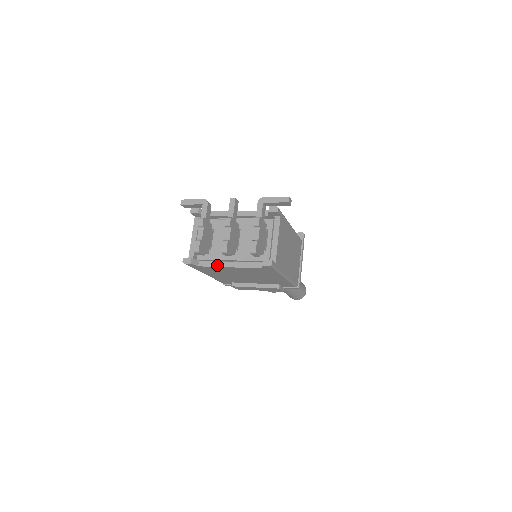
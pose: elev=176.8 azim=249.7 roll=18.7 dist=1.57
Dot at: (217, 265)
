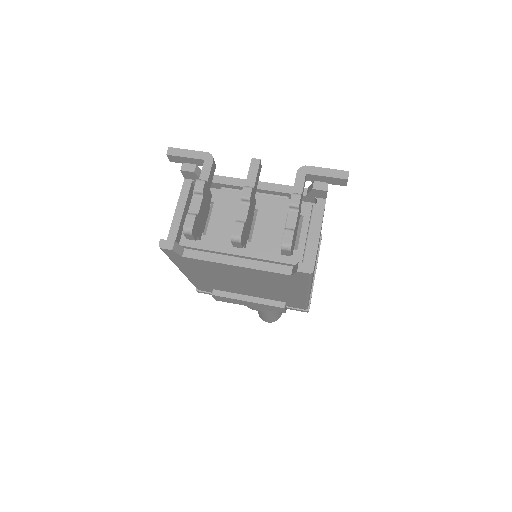
Dot at: (215, 259)
